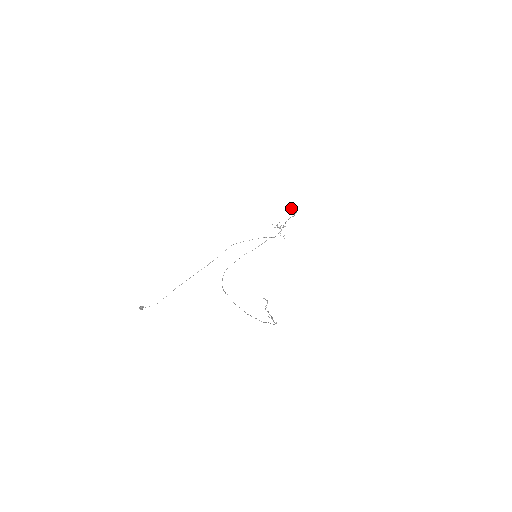
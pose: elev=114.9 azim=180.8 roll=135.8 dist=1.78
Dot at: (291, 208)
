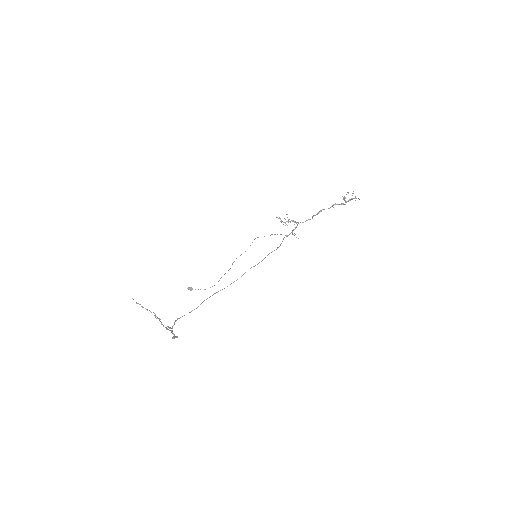
Dot at: (344, 197)
